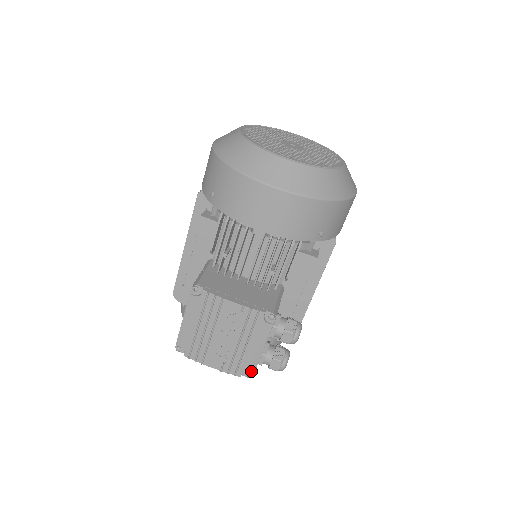
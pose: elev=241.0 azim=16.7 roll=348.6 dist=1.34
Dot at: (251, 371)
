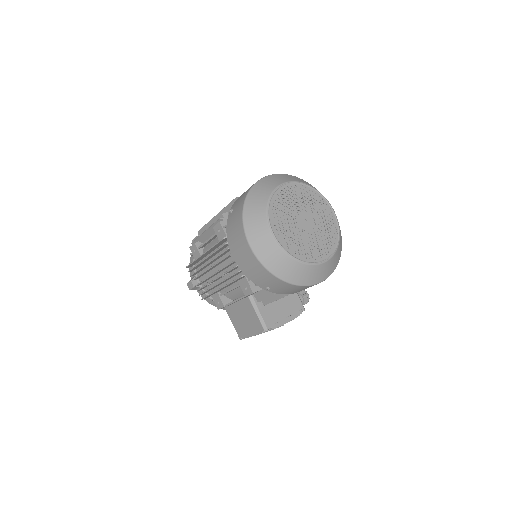
Dot at: occluded
